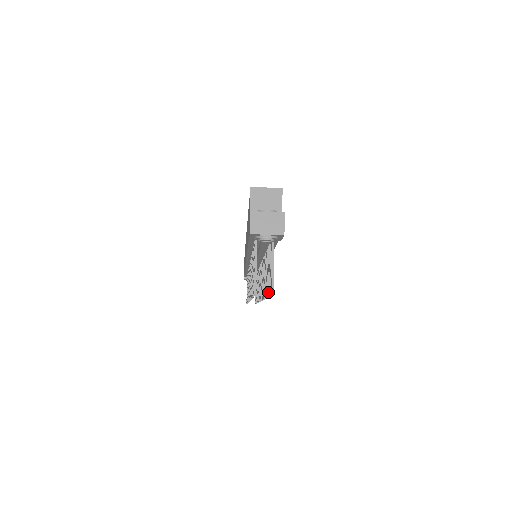
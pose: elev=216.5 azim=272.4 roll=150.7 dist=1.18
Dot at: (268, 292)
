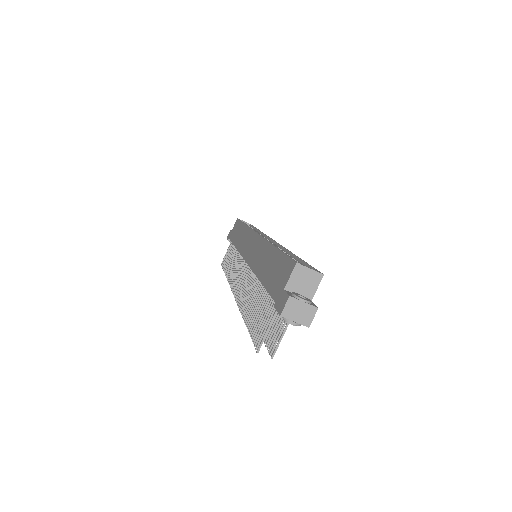
Dot at: occluded
